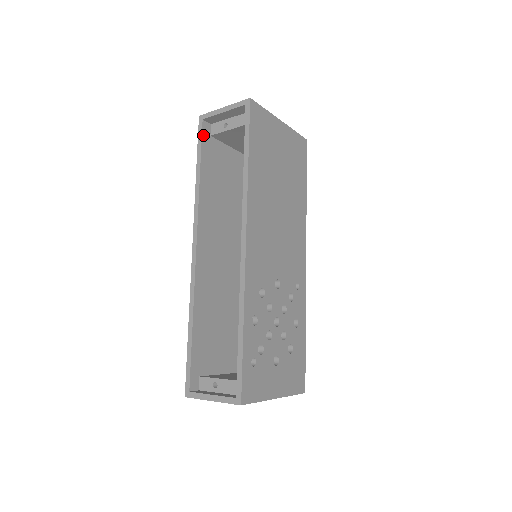
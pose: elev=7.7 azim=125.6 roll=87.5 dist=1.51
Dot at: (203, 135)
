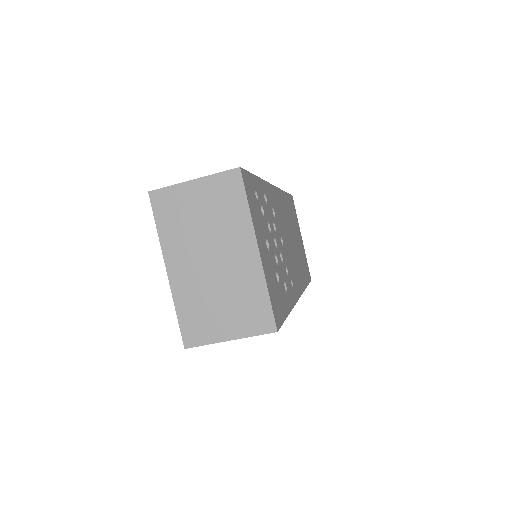
Dot at: occluded
